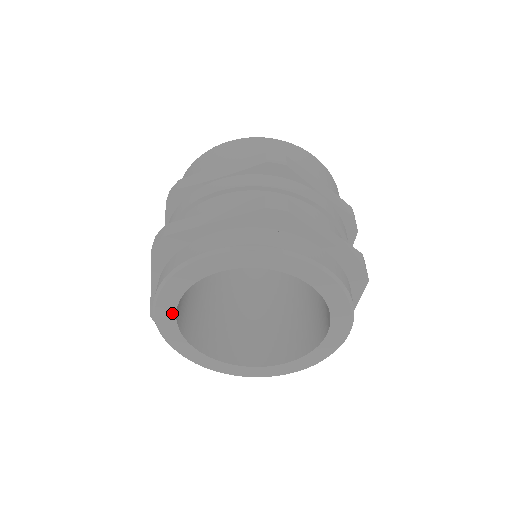
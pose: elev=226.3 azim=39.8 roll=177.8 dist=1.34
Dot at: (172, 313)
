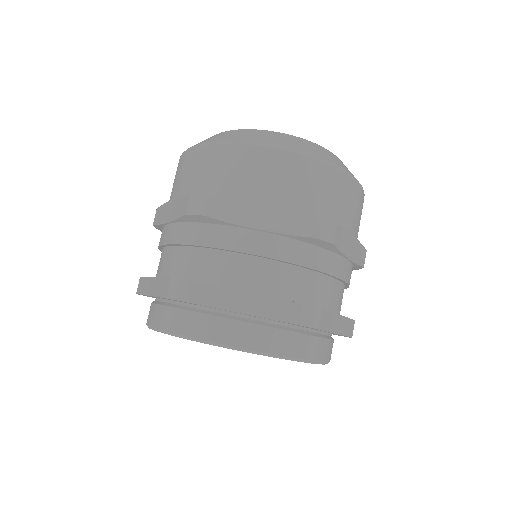
Dot at: occluded
